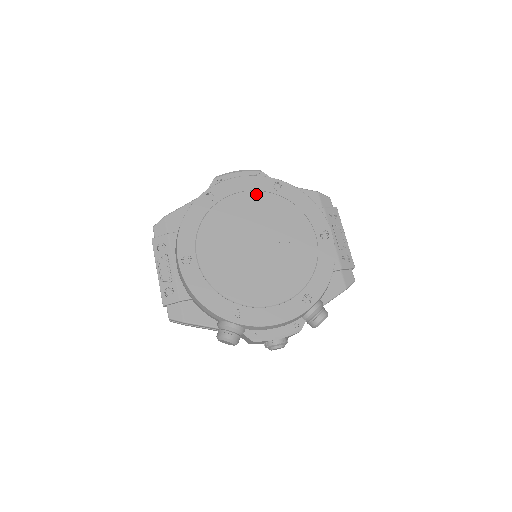
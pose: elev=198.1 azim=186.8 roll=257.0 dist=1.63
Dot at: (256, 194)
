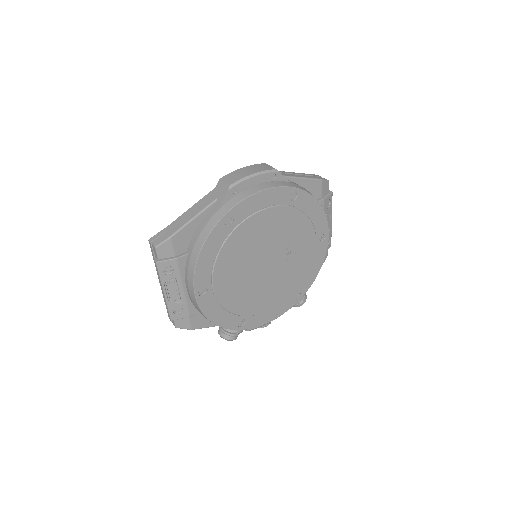
Dot at: (274, 211)
